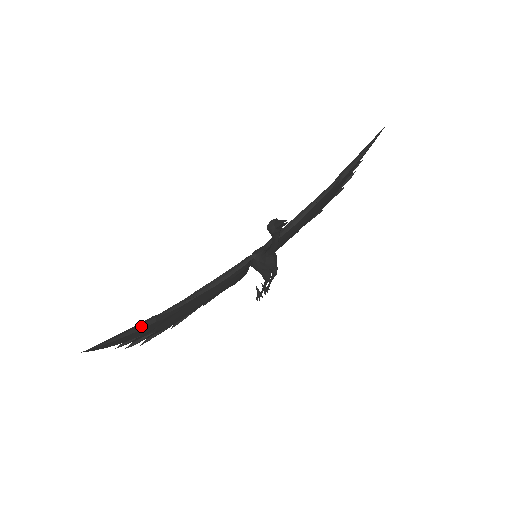
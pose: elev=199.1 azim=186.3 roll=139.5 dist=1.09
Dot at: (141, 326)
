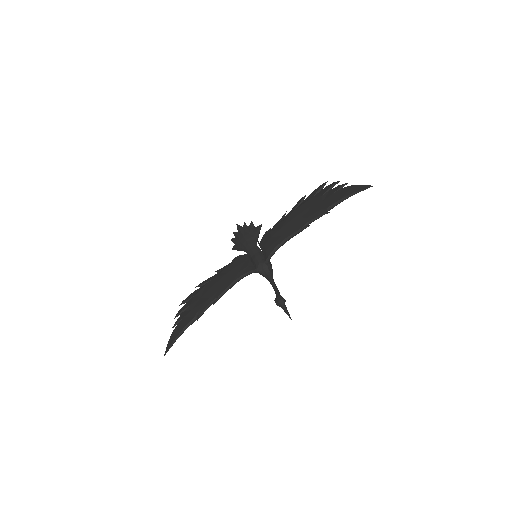
Dot at: occluded
